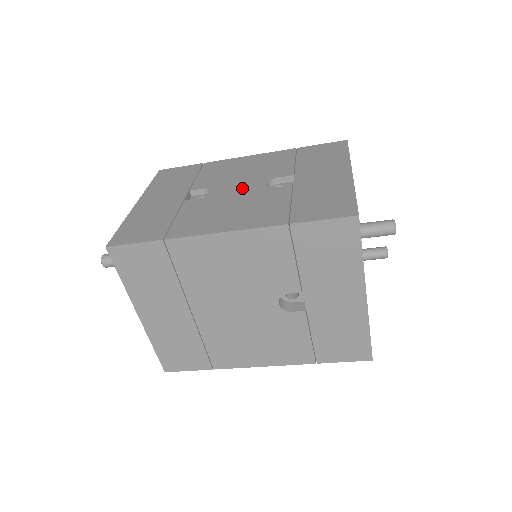
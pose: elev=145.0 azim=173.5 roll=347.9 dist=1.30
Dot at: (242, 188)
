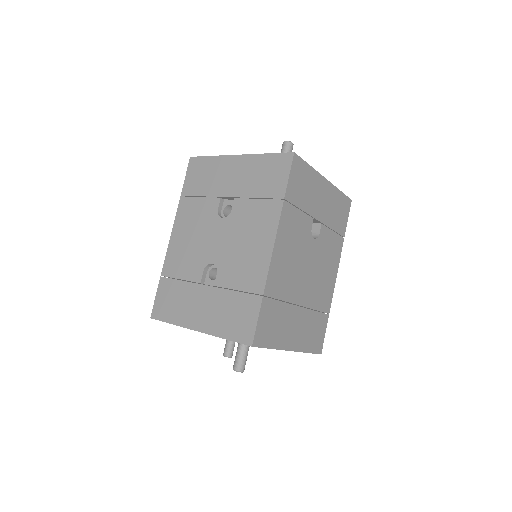
Dot at: (219, 238)
